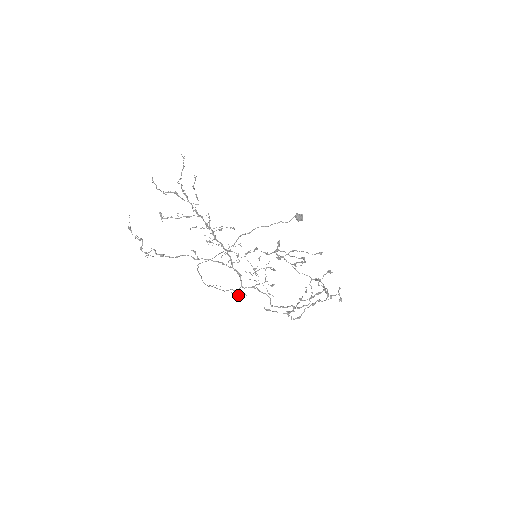
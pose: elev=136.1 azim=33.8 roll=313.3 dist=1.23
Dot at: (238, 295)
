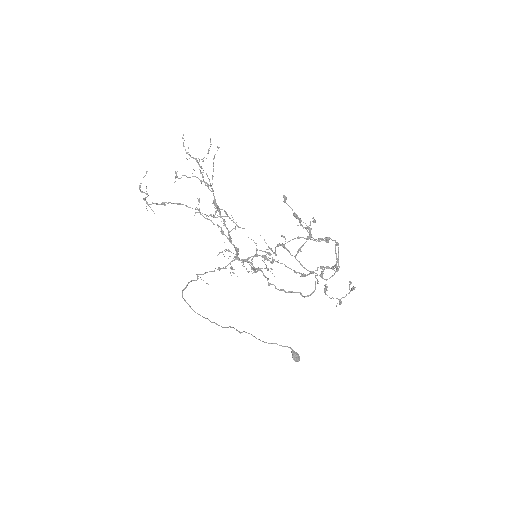
Dot at: (231, 267)
